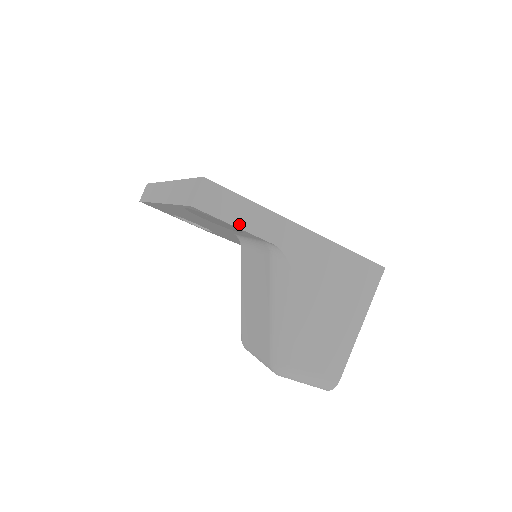
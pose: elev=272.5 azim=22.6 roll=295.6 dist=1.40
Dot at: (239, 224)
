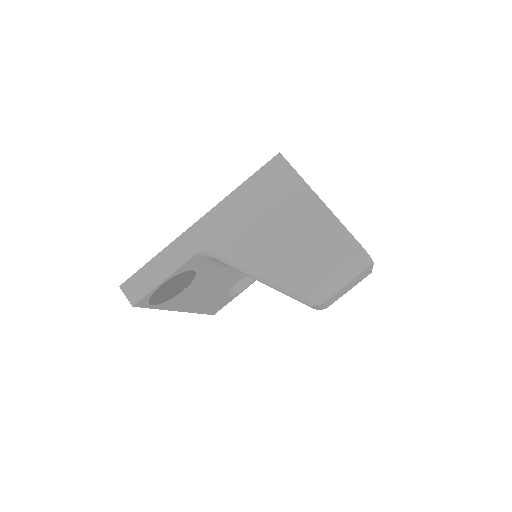
Dot at: (165, 276)
